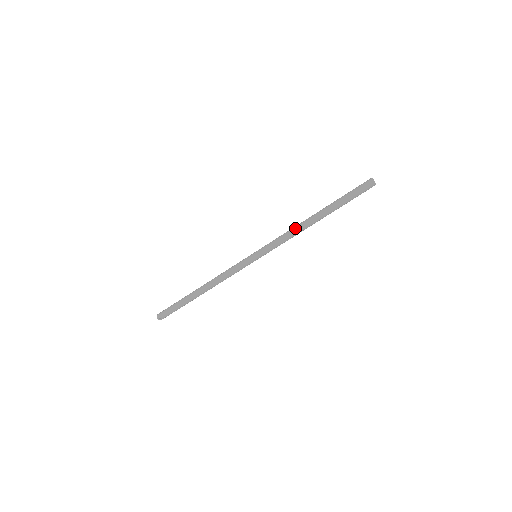
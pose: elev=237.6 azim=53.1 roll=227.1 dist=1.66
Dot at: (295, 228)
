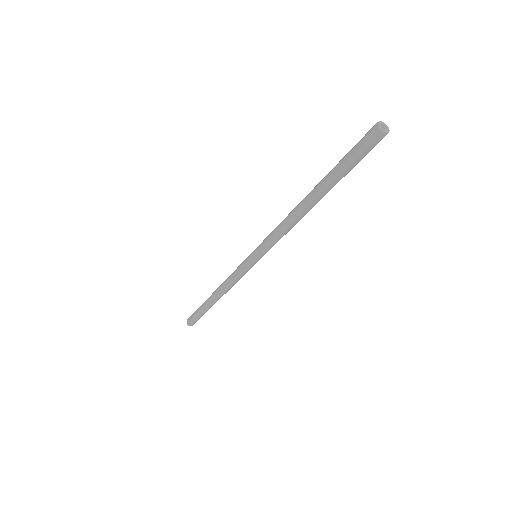
Dot at: (287, 216)
